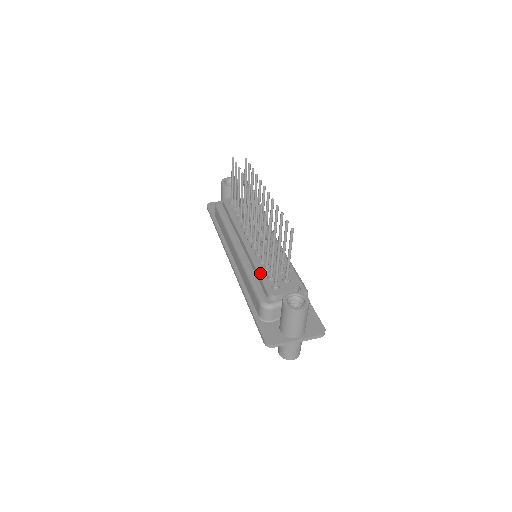
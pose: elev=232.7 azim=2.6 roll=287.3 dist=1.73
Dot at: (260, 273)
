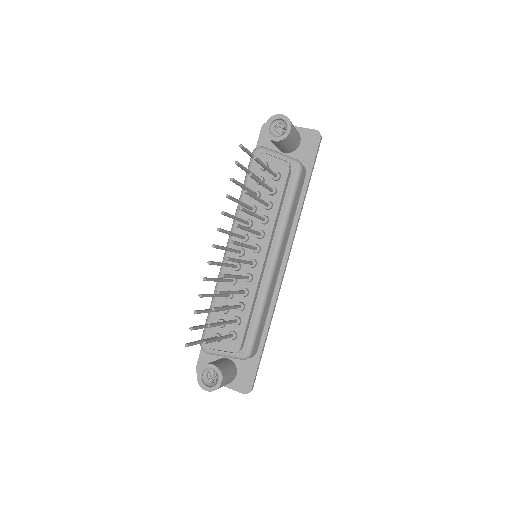
Dot at: occluded
